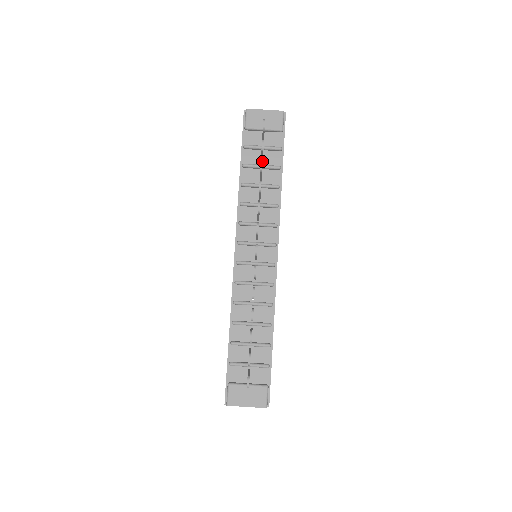
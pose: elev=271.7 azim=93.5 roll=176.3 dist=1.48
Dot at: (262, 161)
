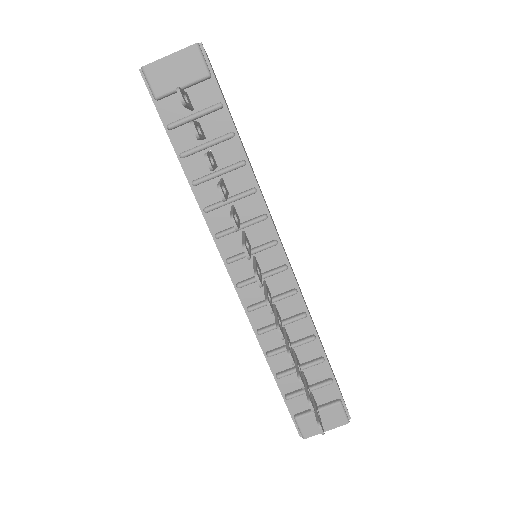
Dot at: (206, 156)
